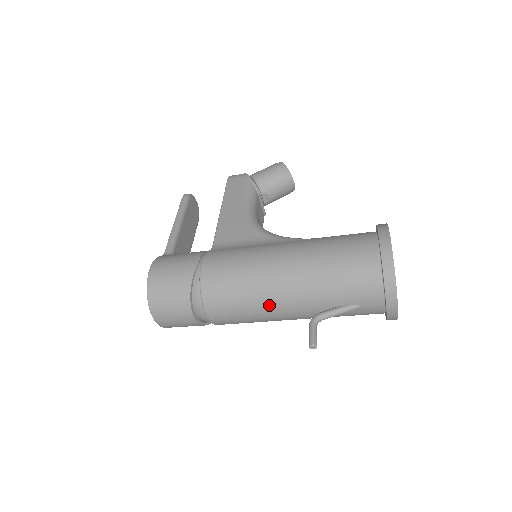
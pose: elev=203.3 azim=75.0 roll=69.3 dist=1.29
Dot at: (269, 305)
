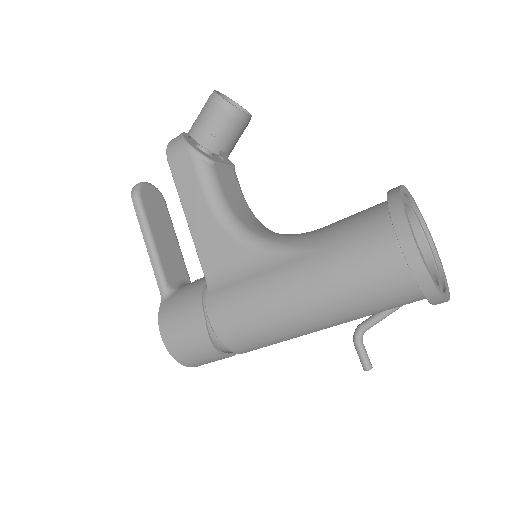
Dot at: (302, 335)
